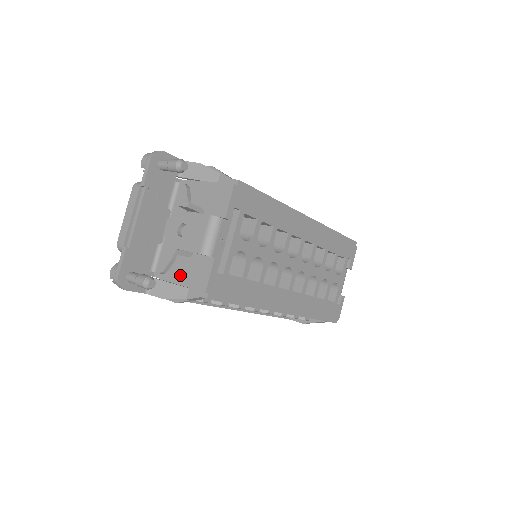
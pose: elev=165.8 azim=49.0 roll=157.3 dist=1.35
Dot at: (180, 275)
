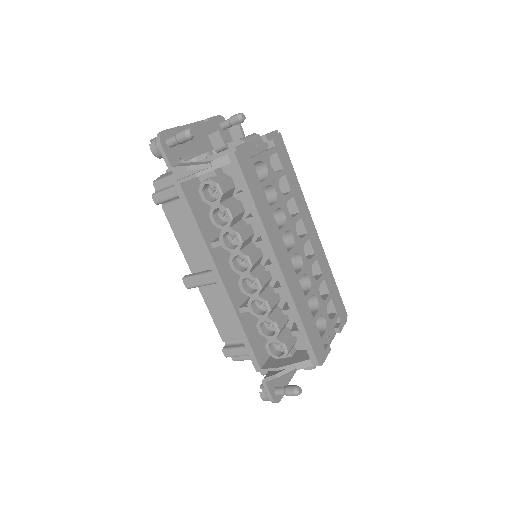
Dot at: occluded
